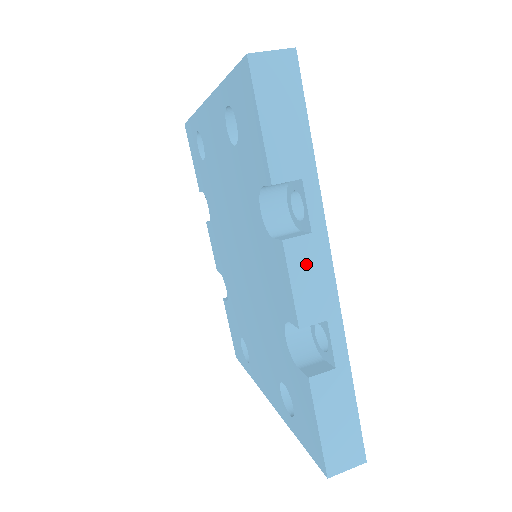
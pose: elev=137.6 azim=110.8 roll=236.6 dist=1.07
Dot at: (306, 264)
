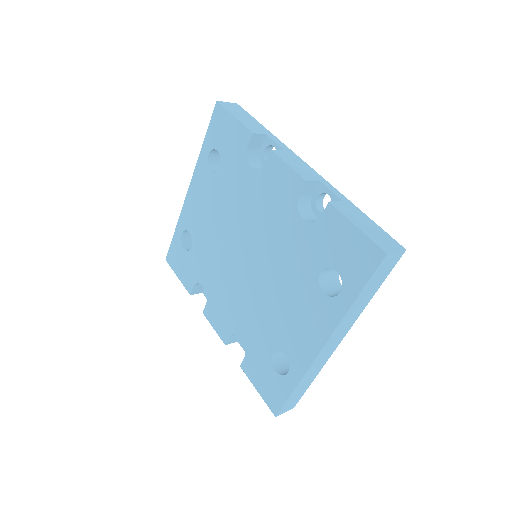
Dot at: (290, 159)
